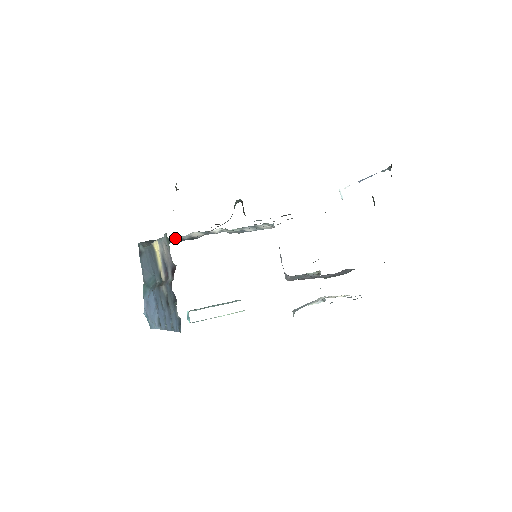
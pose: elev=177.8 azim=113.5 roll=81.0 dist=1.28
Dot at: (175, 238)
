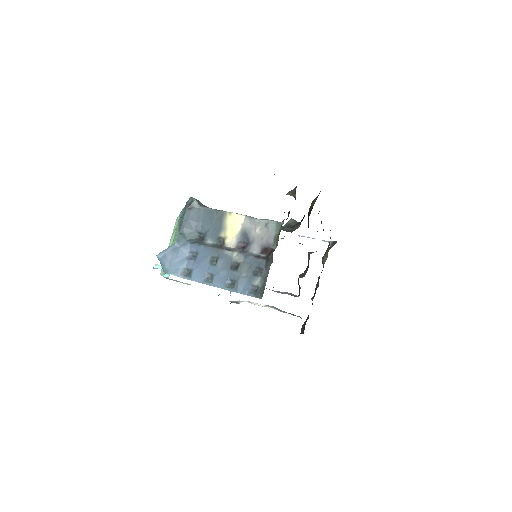
Dot at: occluded
